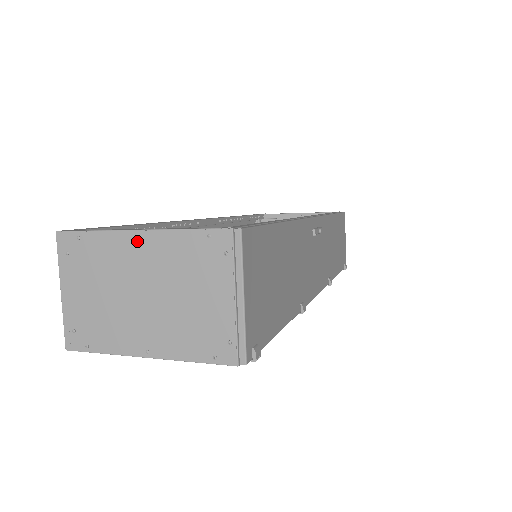
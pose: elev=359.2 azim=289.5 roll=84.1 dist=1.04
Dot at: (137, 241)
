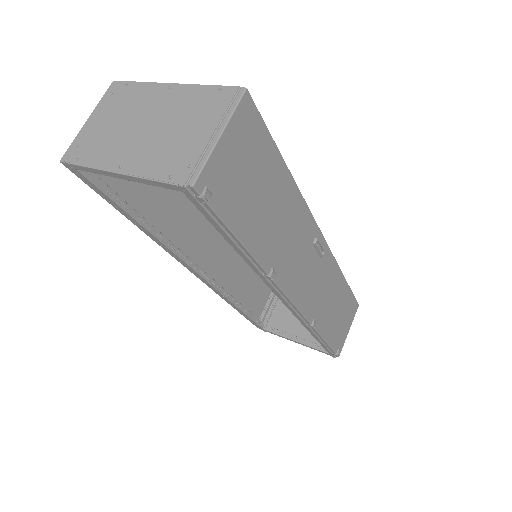
Dot at: (166, 90)
